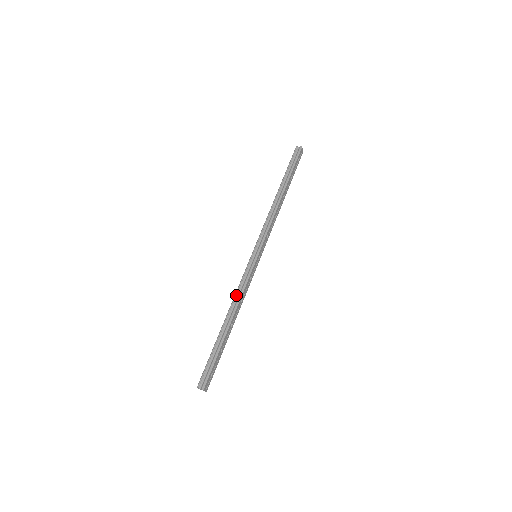
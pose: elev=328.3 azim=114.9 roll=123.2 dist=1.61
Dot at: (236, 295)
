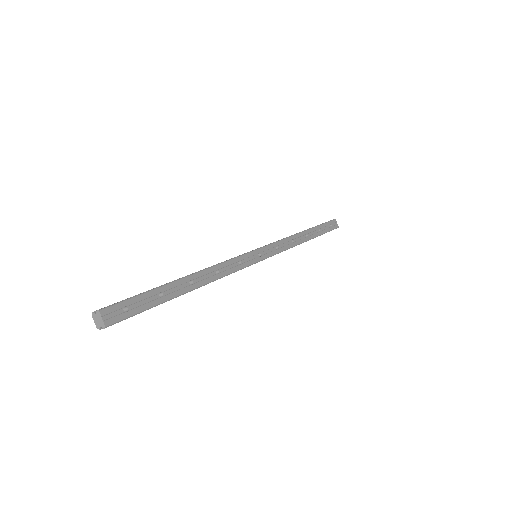
Dot at: occluded
